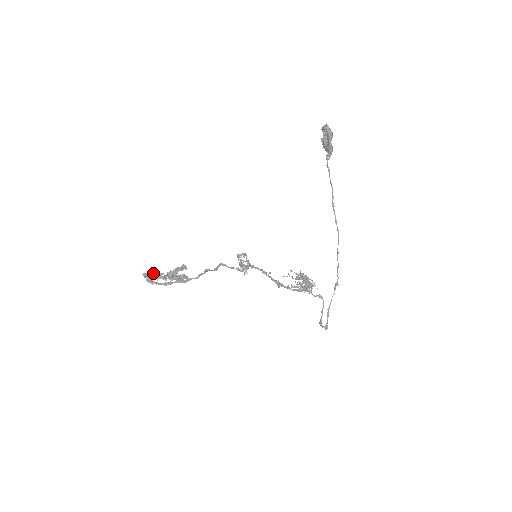
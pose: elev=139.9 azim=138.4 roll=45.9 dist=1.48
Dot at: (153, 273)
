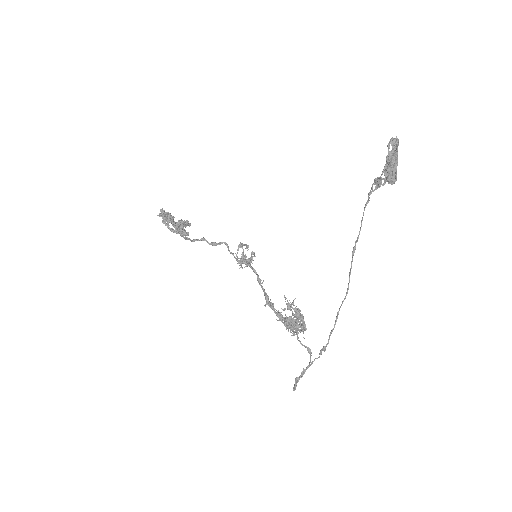
Dot at: (167, 213)
